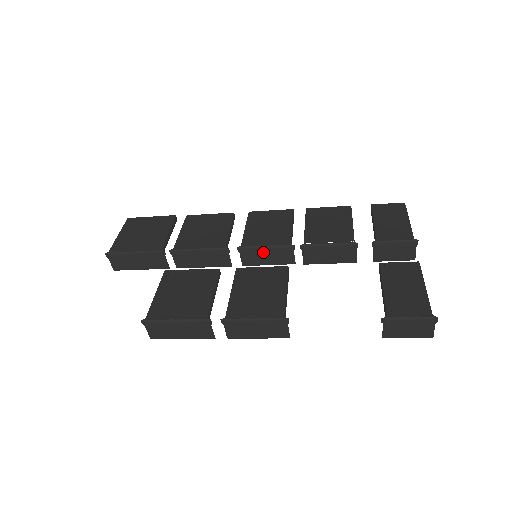
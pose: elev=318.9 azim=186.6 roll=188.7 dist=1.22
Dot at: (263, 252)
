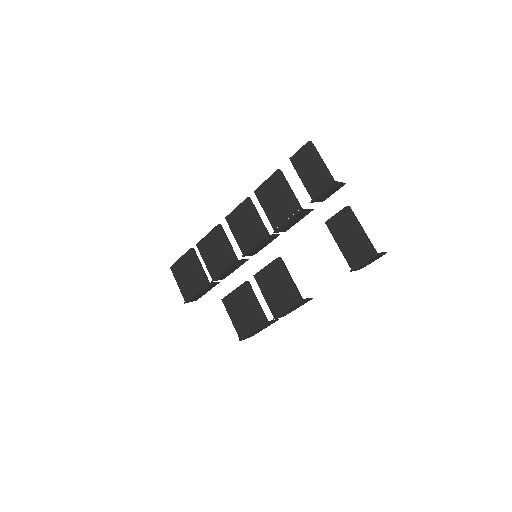
Dot at: (257, 248)
